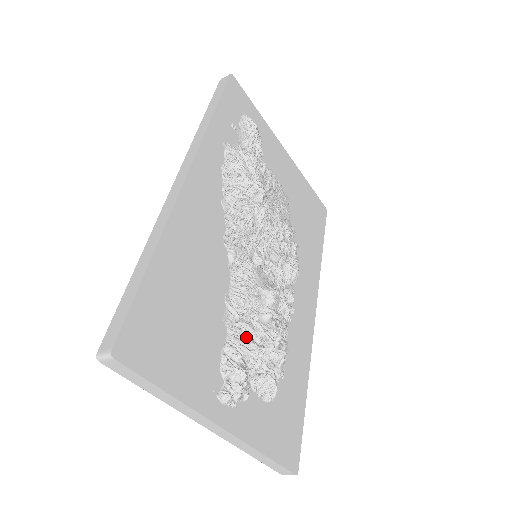
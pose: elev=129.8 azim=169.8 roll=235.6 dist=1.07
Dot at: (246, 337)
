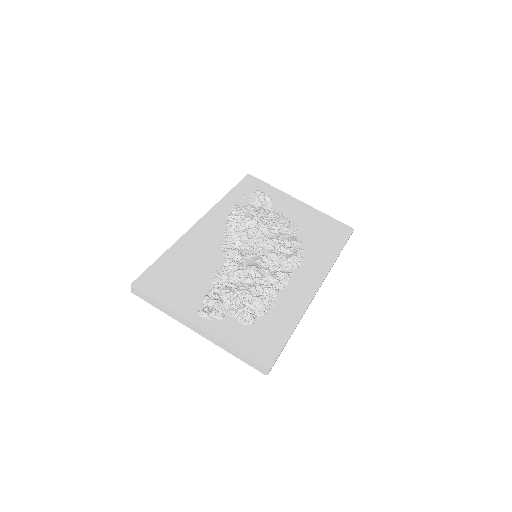
Dot at: (226, 288)
